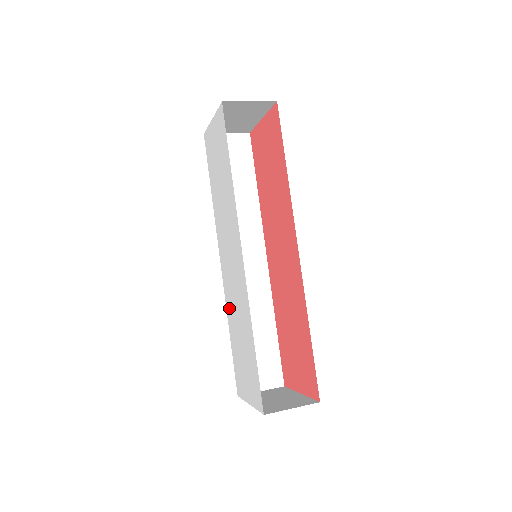
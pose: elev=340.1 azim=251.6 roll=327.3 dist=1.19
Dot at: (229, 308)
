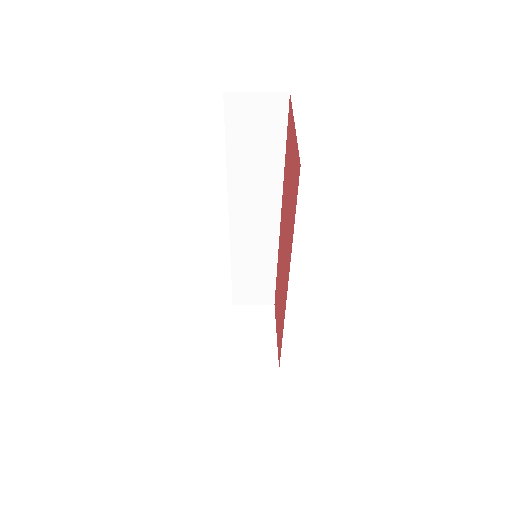
Dot at: occluded
